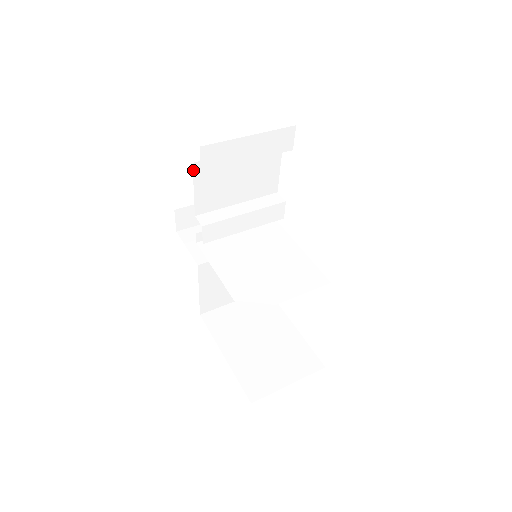
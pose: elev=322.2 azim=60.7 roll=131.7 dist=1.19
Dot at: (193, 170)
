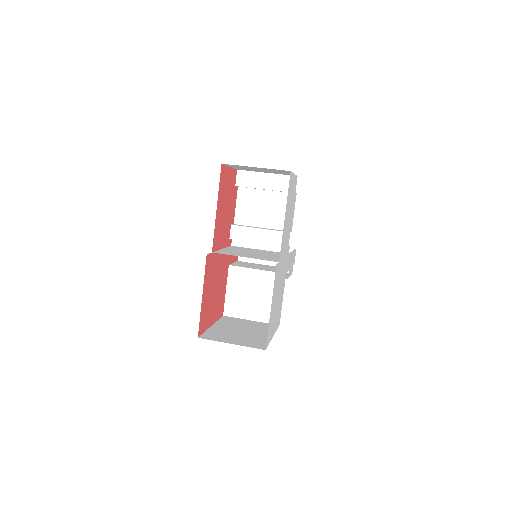
Dot at: (238, 192)
